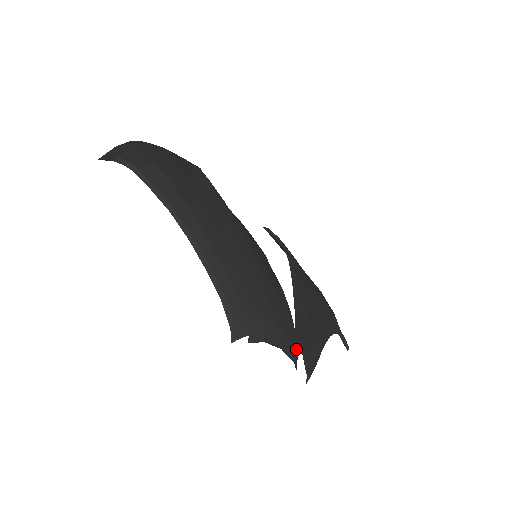
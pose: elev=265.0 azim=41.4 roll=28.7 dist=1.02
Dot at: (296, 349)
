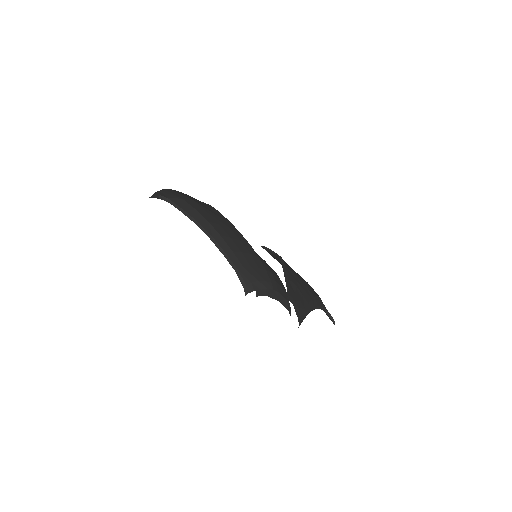
Dot at: (289, 303)
